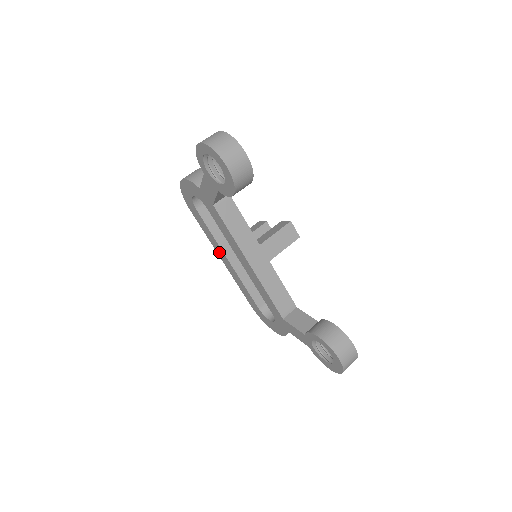
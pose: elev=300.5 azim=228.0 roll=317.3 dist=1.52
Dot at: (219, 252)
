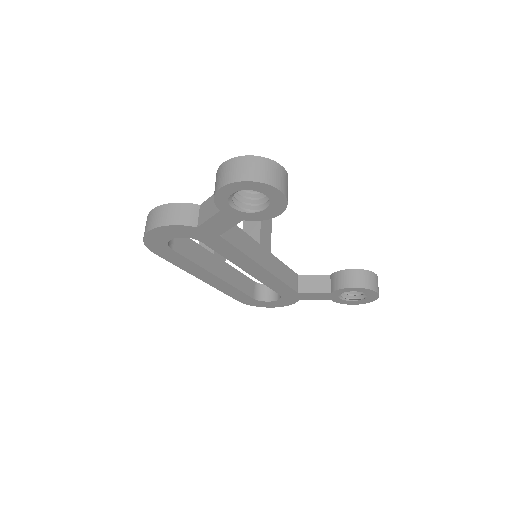
Dot at: (200, 275)
